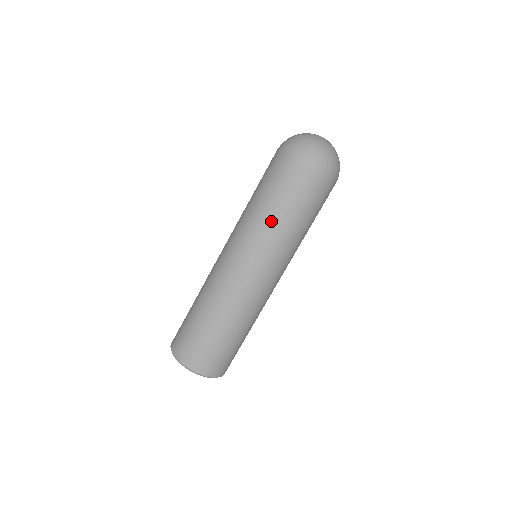
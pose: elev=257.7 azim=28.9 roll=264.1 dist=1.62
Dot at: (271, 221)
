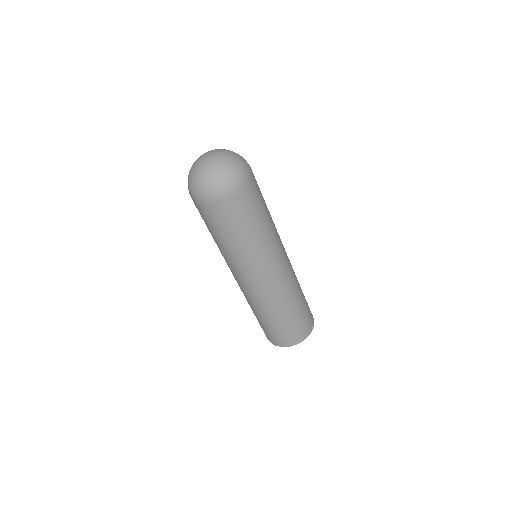
Dot at: (263, 236)
